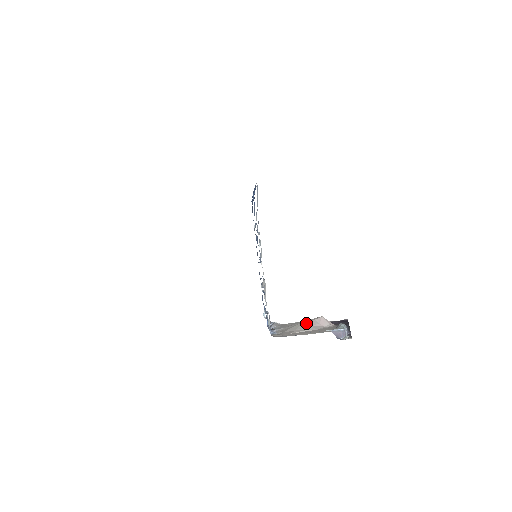
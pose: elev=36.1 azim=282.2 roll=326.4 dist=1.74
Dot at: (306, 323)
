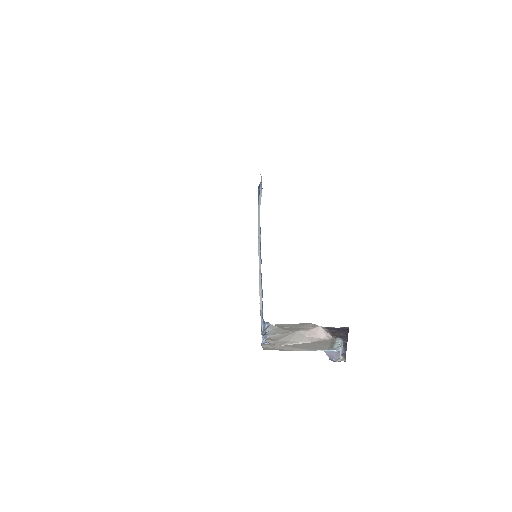
Dot at: (302, 333)
